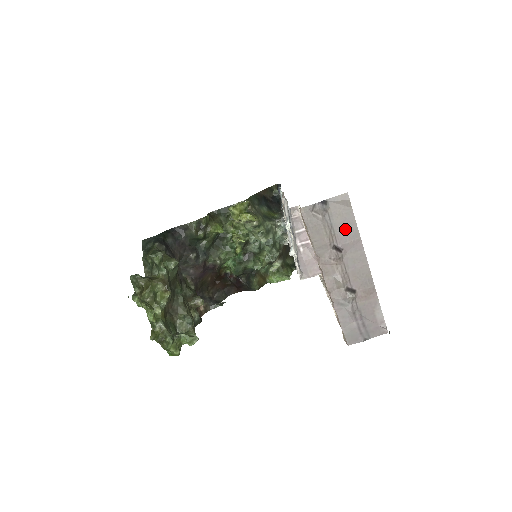
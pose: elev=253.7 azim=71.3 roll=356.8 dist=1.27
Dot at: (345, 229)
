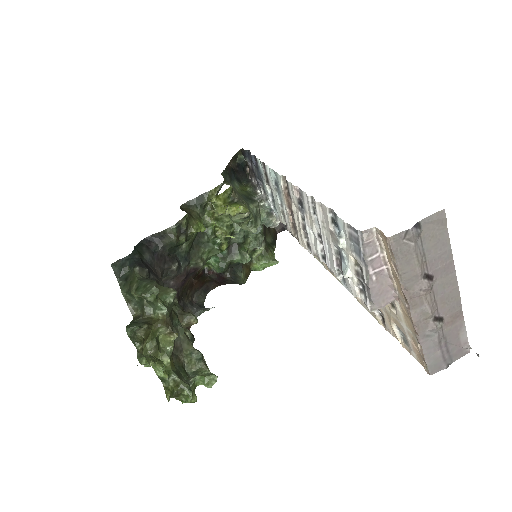
Dot at: (437, 252)
